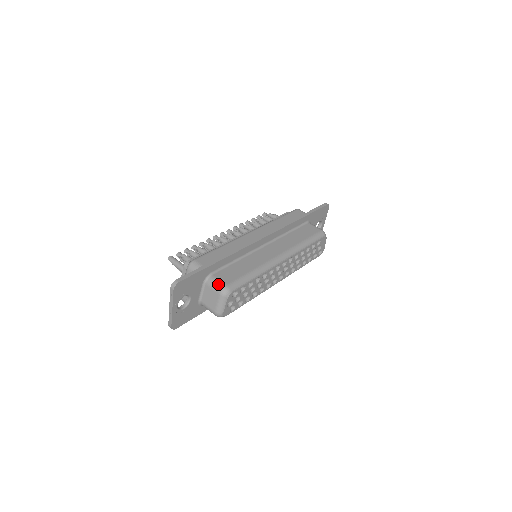
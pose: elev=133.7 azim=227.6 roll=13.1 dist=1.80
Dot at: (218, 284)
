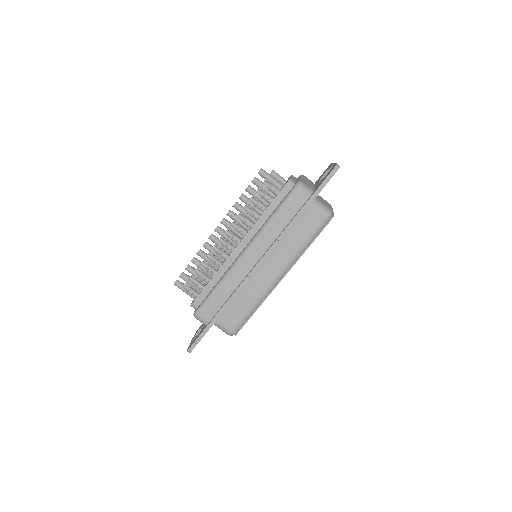
Dot at: (224, 330)
